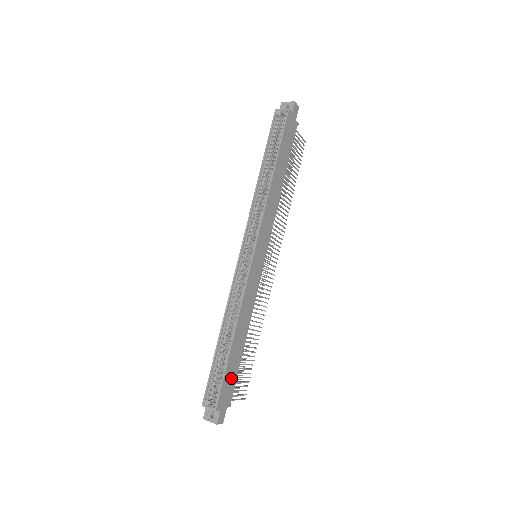
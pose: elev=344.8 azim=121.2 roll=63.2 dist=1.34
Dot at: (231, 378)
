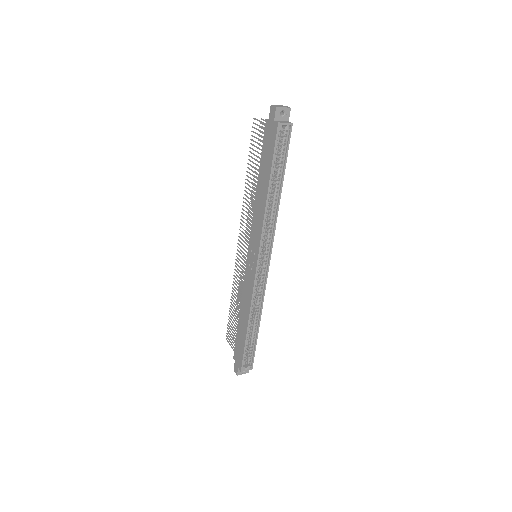
Dot at: occluded
